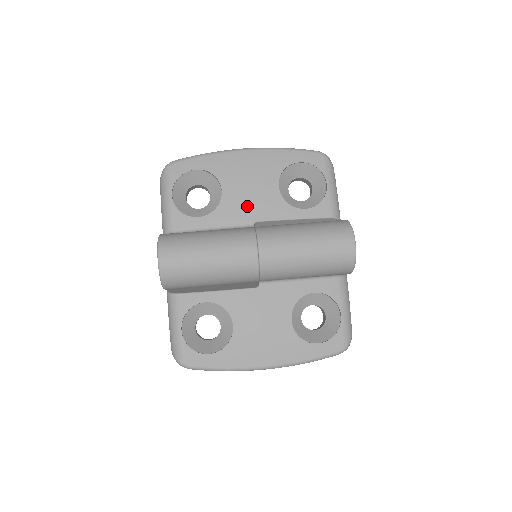
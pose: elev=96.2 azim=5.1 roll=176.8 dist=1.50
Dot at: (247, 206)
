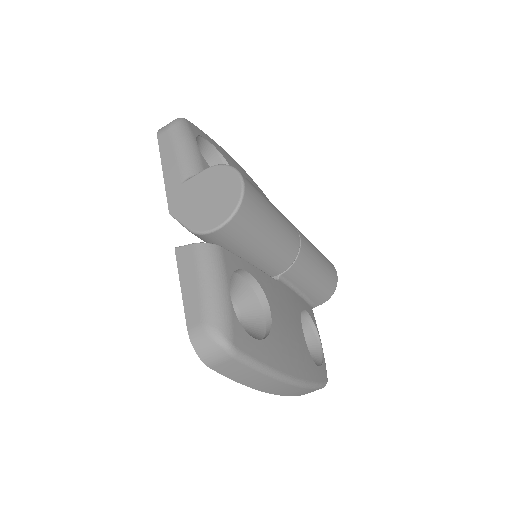
Dot at: occluded
